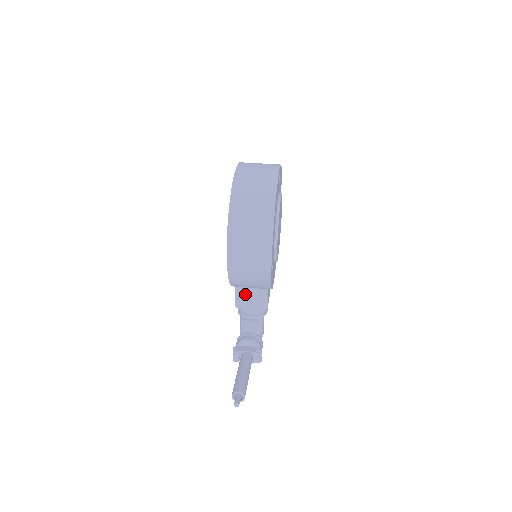
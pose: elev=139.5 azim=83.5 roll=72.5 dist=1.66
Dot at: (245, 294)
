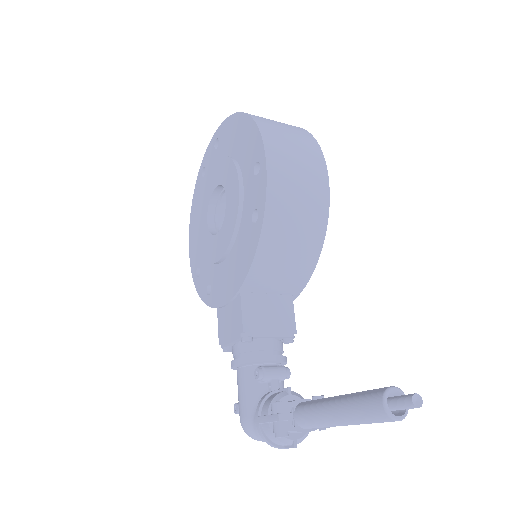
Dot at: (258, 308)
